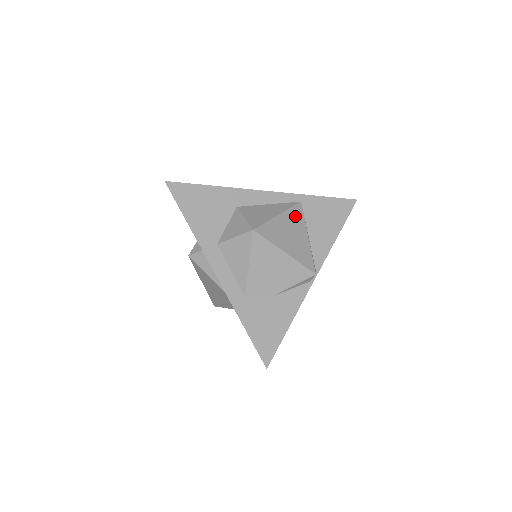
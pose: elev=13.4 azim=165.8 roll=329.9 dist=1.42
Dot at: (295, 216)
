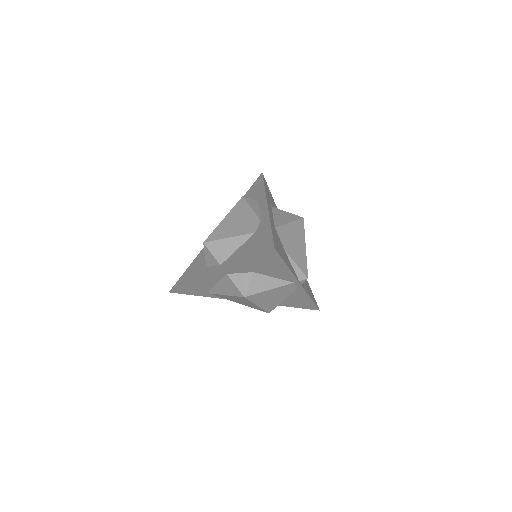
Dot at: occluded
